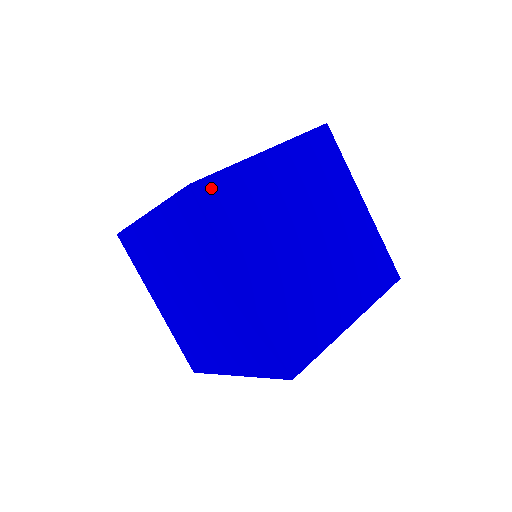
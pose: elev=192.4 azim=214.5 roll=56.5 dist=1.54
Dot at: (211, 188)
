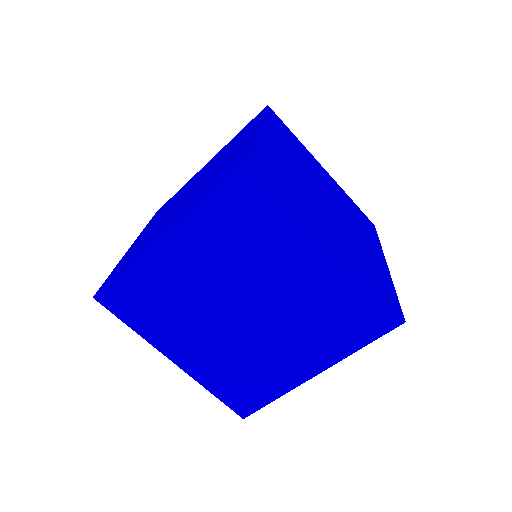
Dot at: (259, 158)
